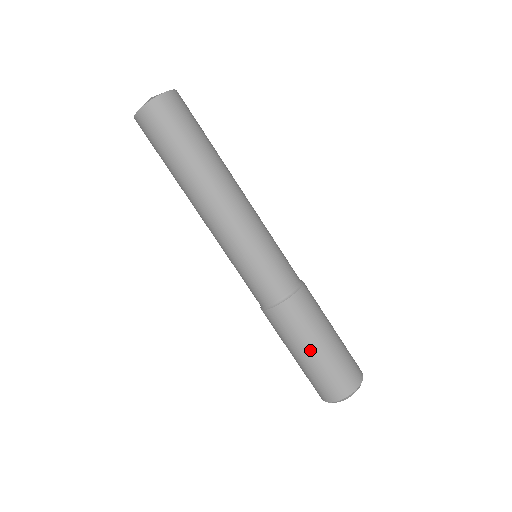
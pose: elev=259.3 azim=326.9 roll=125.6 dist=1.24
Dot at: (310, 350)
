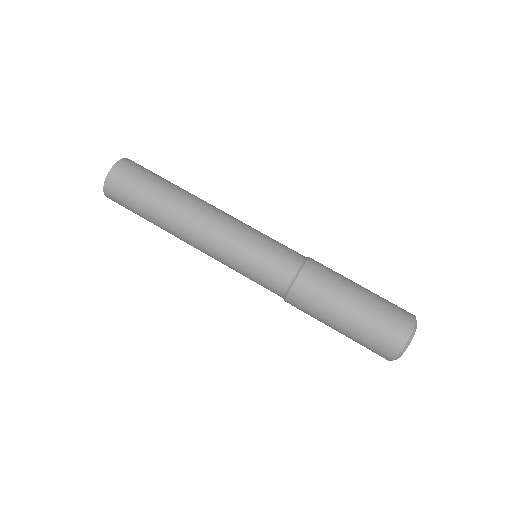
Dot at: (356, 292)
